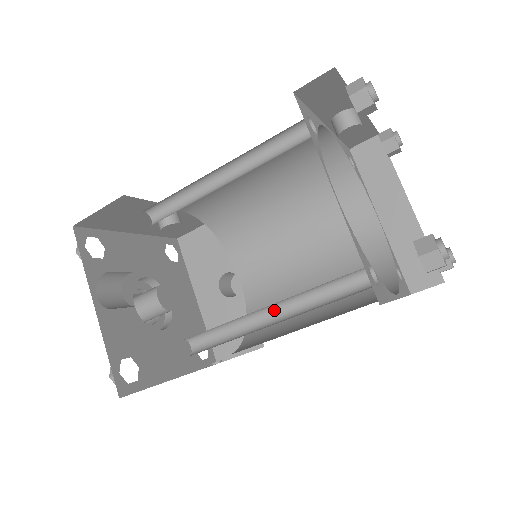
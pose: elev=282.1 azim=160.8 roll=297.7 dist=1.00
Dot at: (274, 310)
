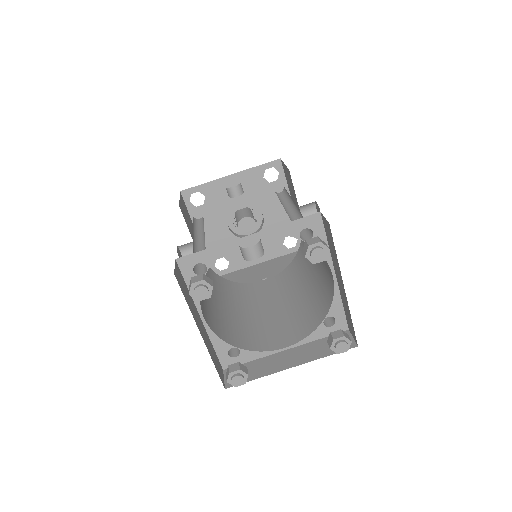
Dot at: (233, 311)
